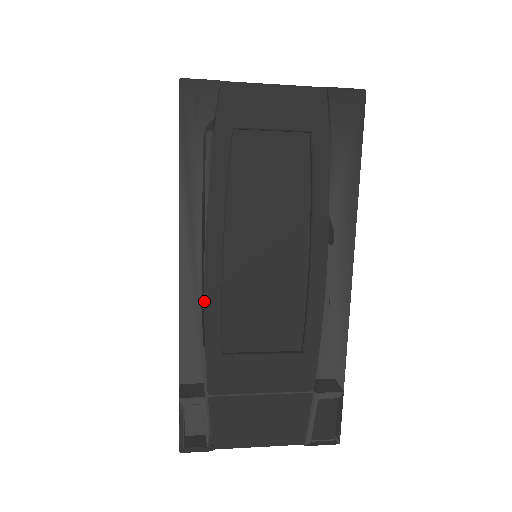
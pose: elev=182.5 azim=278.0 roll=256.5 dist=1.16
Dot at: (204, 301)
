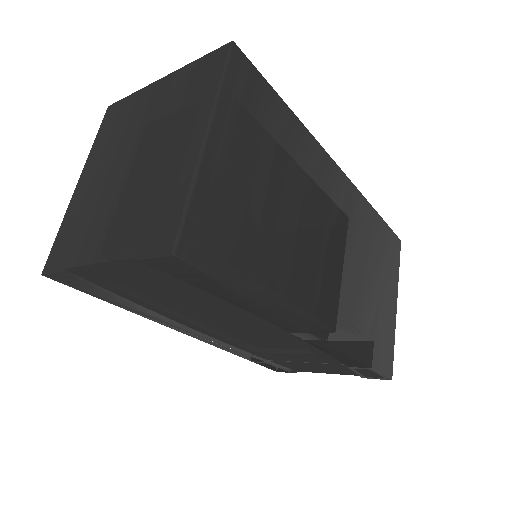
Dot at: (215, 338)
